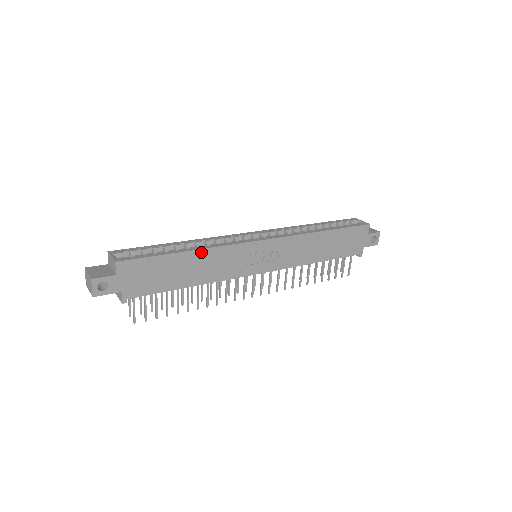
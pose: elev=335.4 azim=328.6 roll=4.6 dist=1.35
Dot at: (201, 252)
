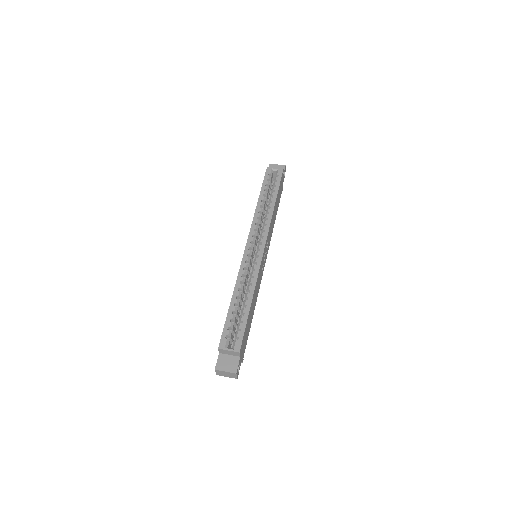
Dot at: (254, 294)
